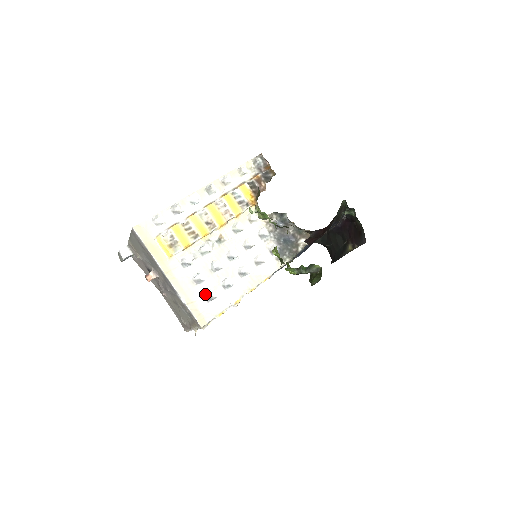
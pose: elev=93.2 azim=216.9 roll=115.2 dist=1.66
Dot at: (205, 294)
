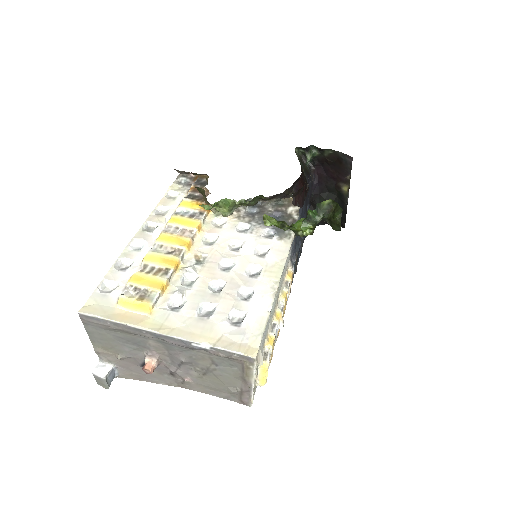
Dot at: (228, 321)
